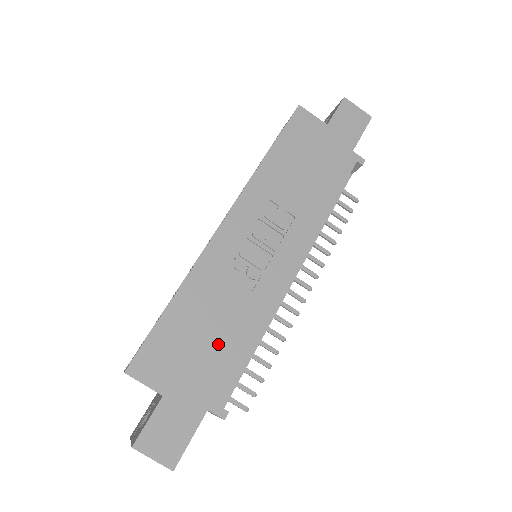
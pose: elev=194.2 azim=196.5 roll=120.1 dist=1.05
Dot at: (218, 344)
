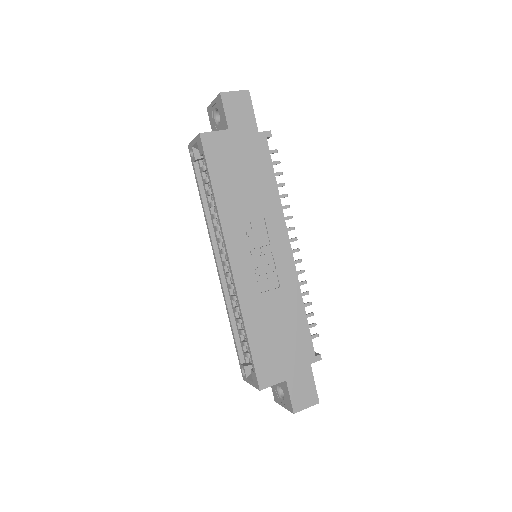
Dot at: (288, 331)
